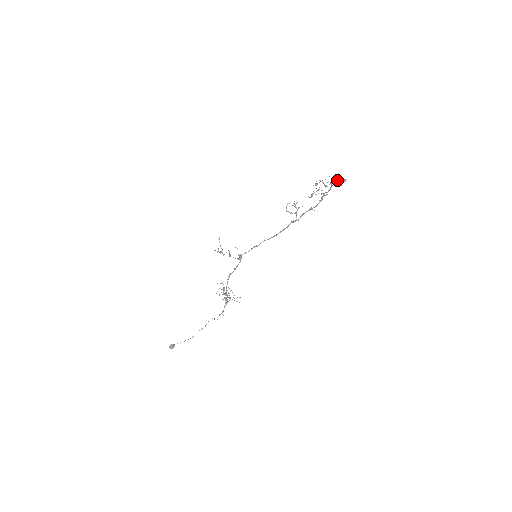
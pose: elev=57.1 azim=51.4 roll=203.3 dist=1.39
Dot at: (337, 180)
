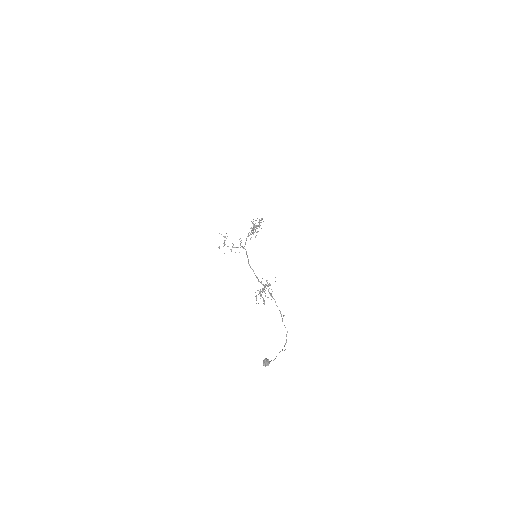
Dot at: occluded
